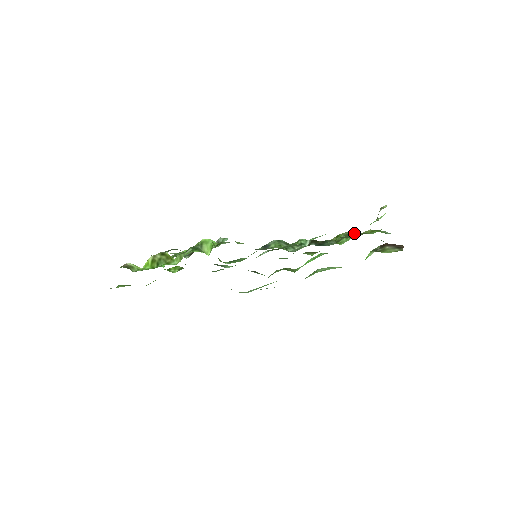
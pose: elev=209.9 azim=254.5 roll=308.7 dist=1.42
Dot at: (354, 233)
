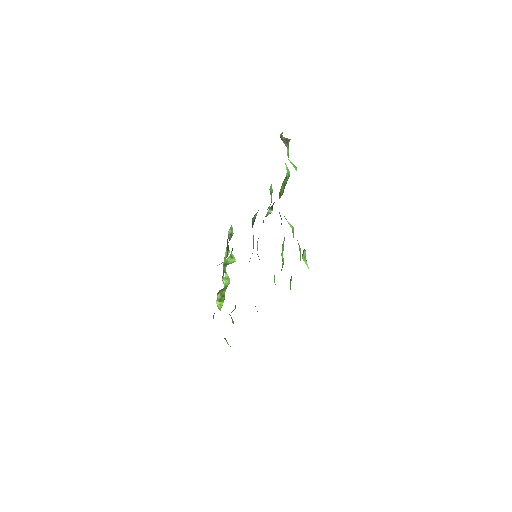
Dot at: (286, 176)
